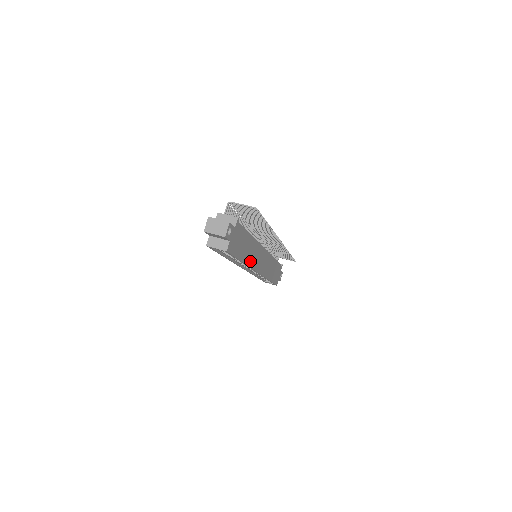
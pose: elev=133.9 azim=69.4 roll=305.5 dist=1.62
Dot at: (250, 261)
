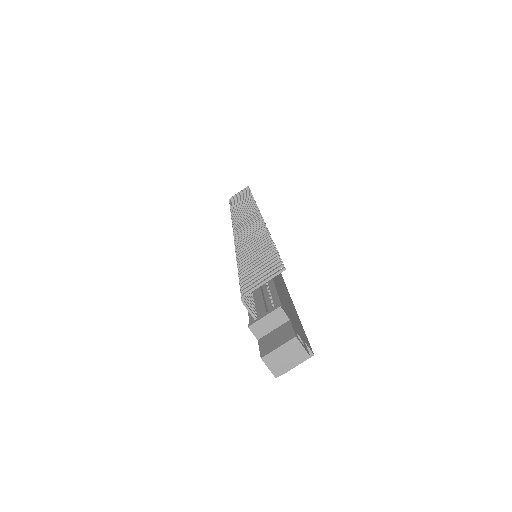
Dot at: occluded
